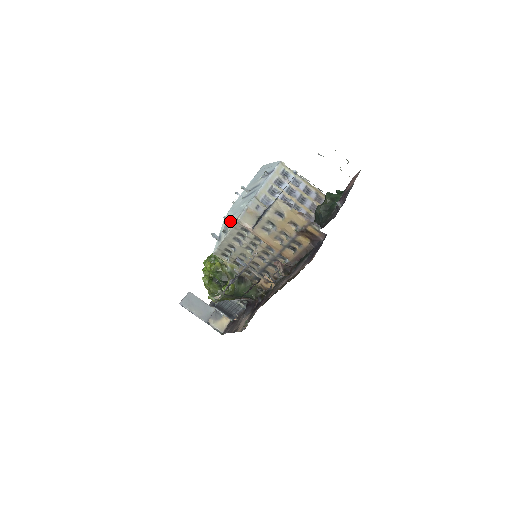
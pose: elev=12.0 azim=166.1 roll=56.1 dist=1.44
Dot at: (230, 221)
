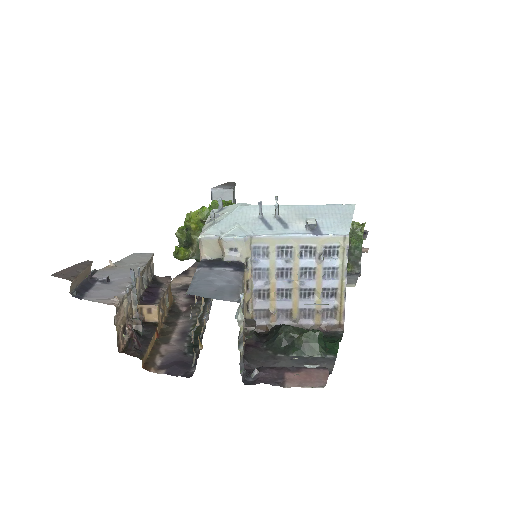
Dot at: (214, 220)
